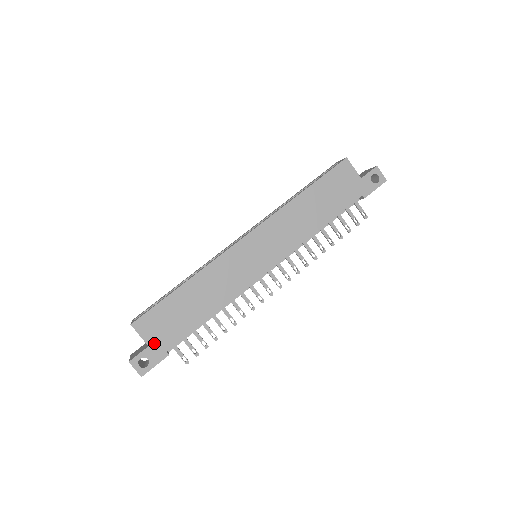
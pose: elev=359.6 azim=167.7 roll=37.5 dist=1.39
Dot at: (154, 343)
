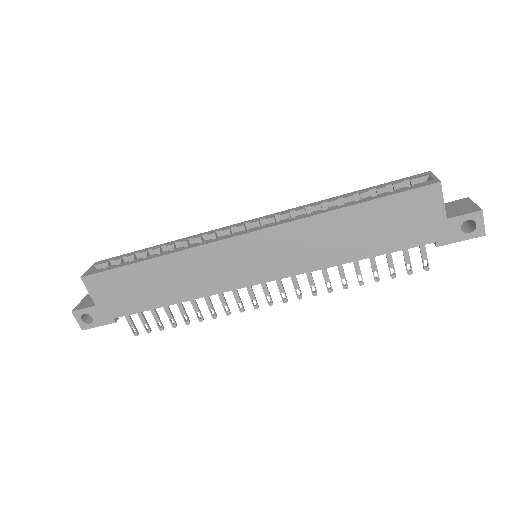
Dot at: (102, 305)
